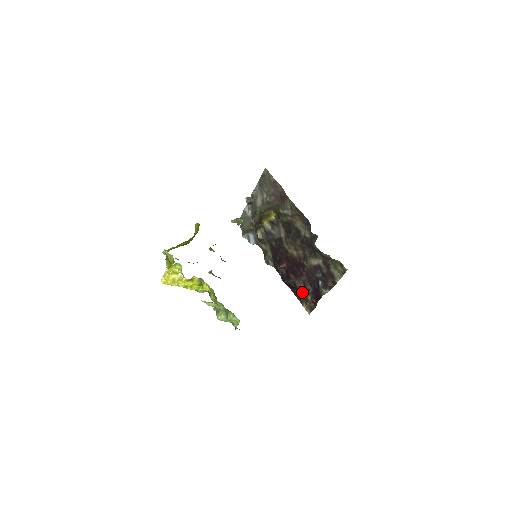
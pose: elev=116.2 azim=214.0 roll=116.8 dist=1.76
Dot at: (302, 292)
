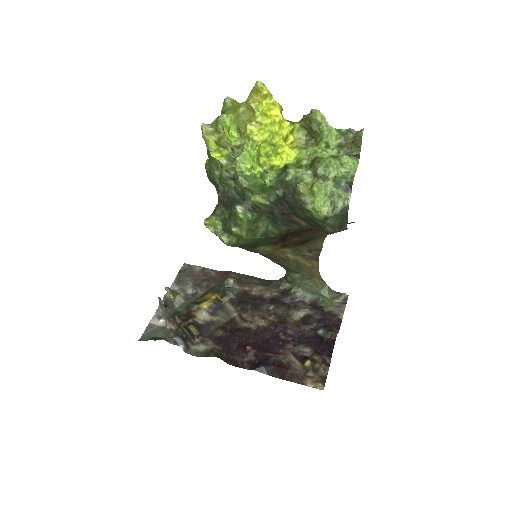
Dot at: (296, 365)
